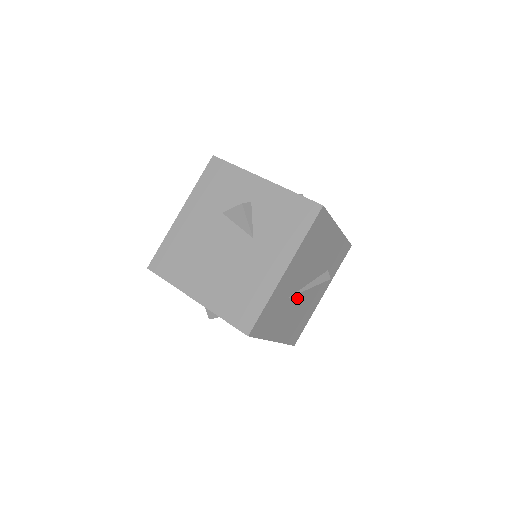
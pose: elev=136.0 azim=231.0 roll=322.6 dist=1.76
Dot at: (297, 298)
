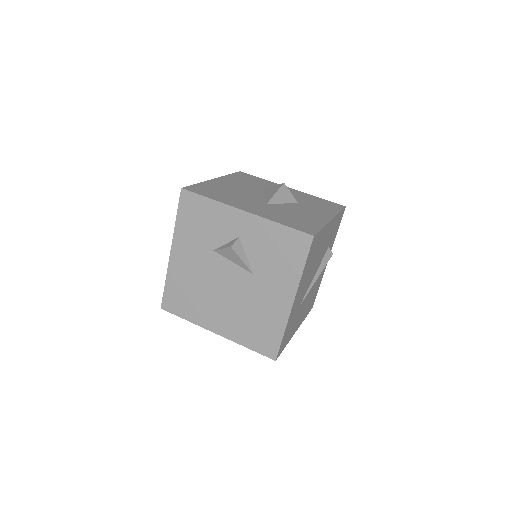
Dot at: occluded
